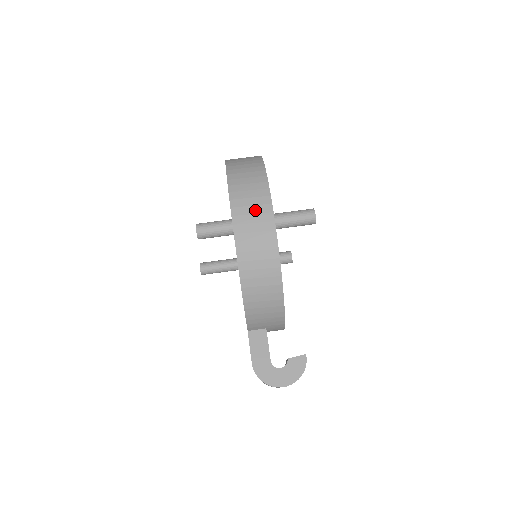
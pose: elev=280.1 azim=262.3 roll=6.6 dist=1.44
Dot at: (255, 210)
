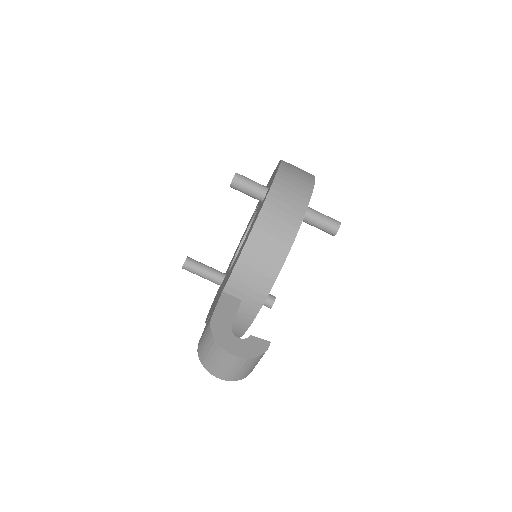
Dot at: (298, 180)
